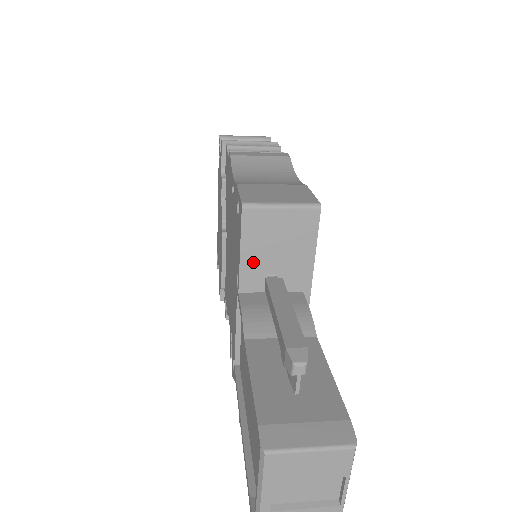
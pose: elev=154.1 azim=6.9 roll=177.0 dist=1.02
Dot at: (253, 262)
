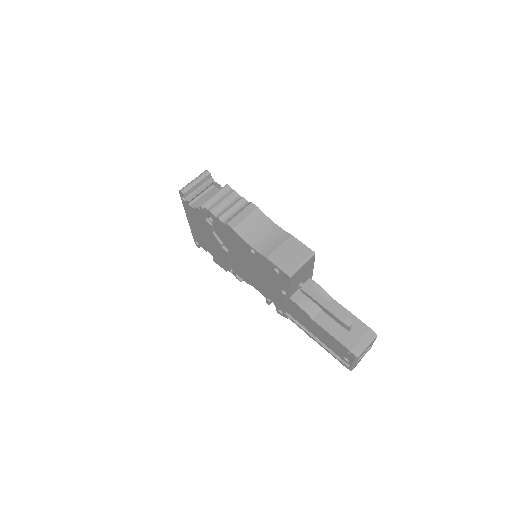
Dot at: (294, 287)
